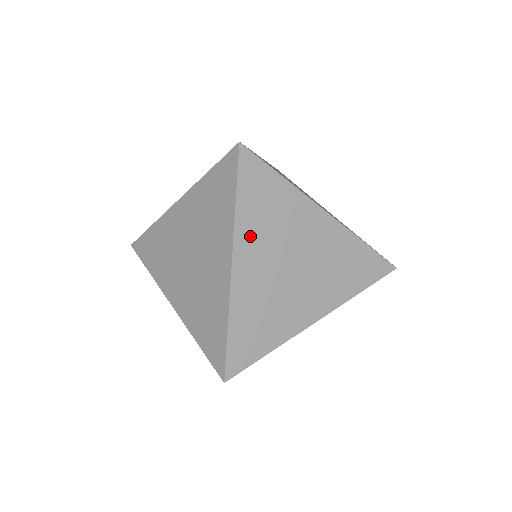
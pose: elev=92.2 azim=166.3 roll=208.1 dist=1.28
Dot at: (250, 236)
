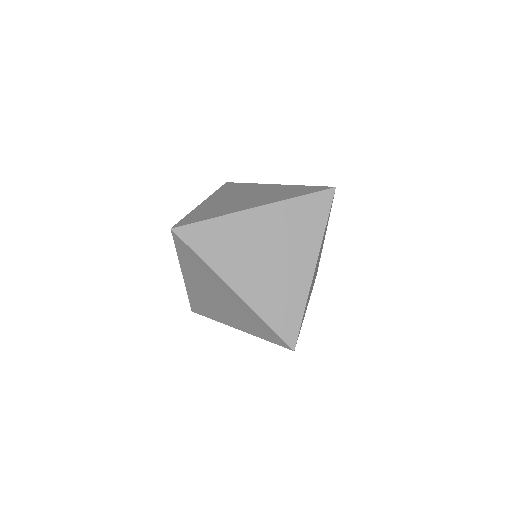
Dot at: (320, 249)
